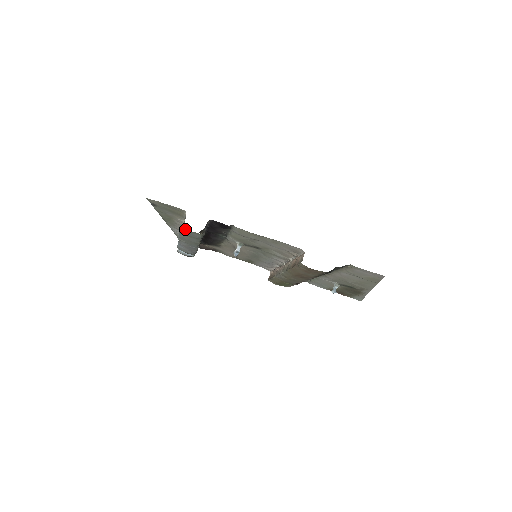
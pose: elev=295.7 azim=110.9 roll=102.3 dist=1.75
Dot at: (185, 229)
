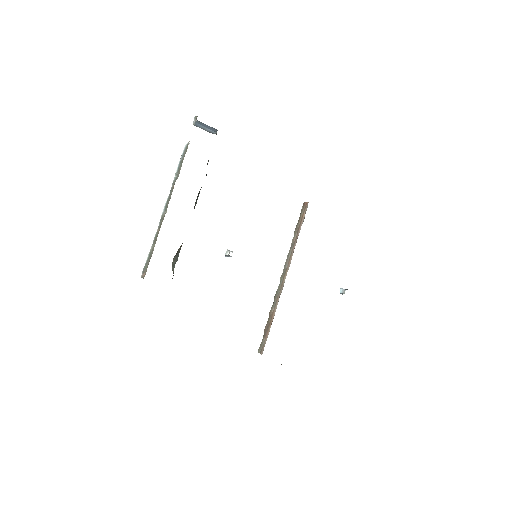
Dot at: occluded
